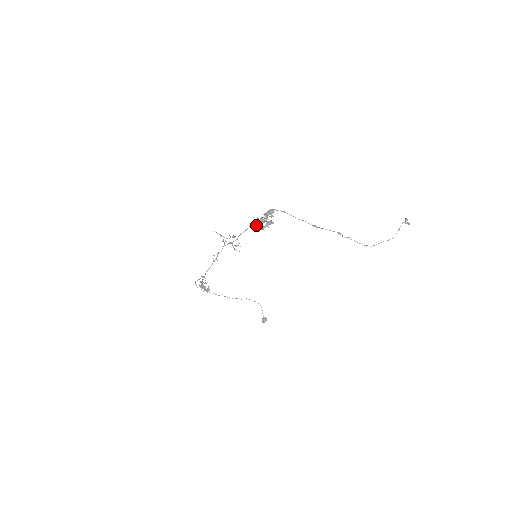
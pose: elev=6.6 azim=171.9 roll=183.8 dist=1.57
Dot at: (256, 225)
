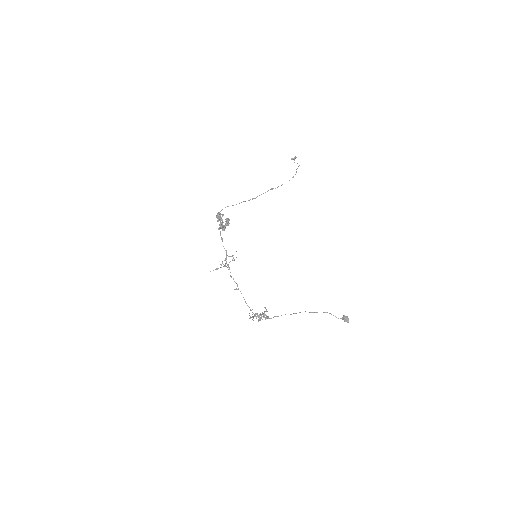
Dot at: occluded
